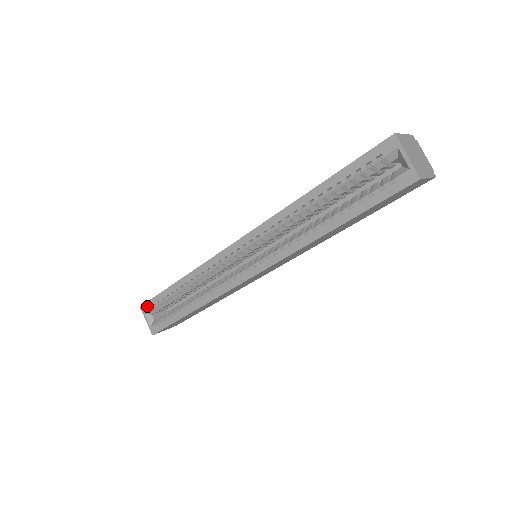
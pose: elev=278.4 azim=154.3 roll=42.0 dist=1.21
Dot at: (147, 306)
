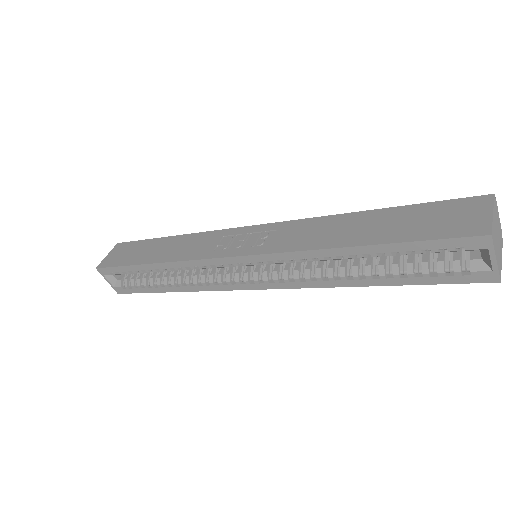
Dot at: (107, 271)
